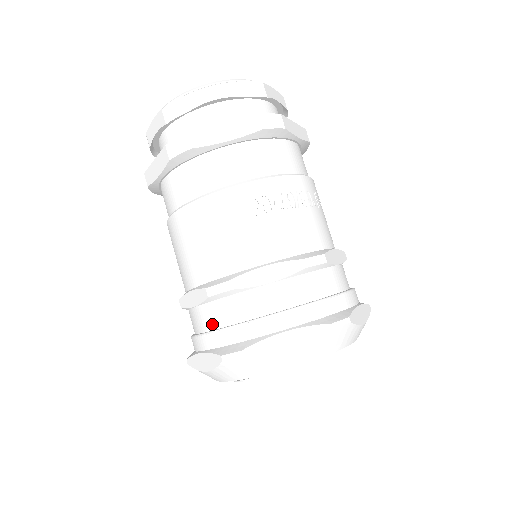
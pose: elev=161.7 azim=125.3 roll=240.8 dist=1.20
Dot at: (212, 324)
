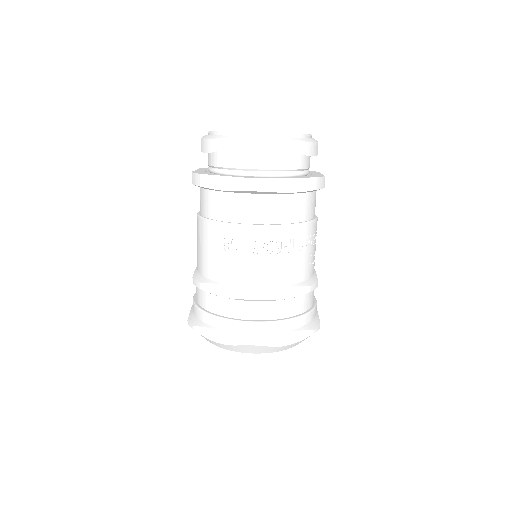
Dot at: (196, 296)
